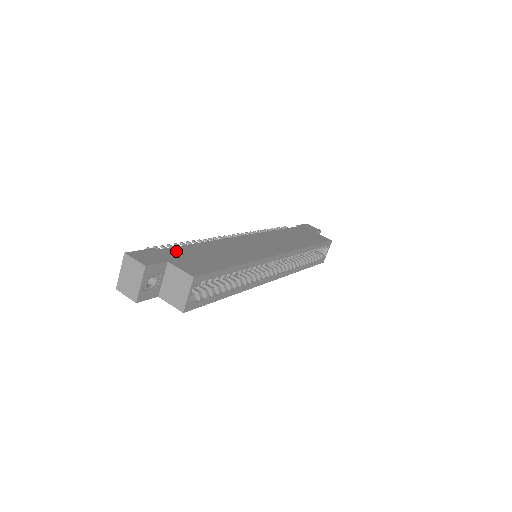
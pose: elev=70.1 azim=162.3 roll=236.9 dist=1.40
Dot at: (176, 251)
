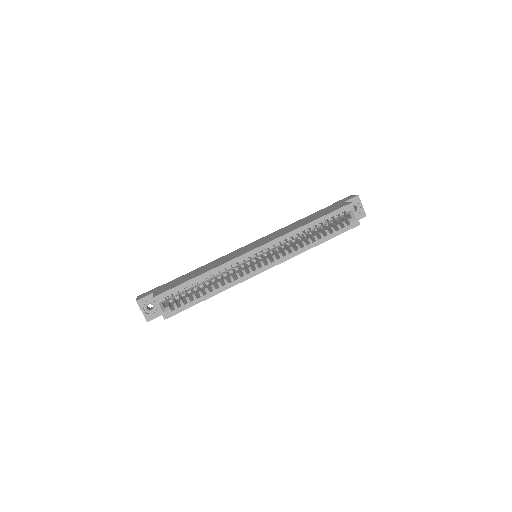
Dot at: (169, 283)
